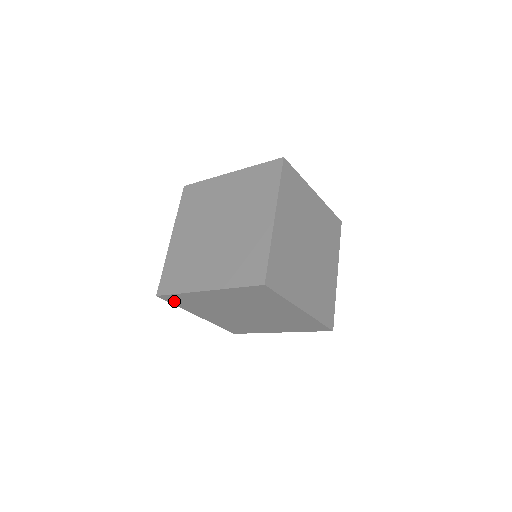
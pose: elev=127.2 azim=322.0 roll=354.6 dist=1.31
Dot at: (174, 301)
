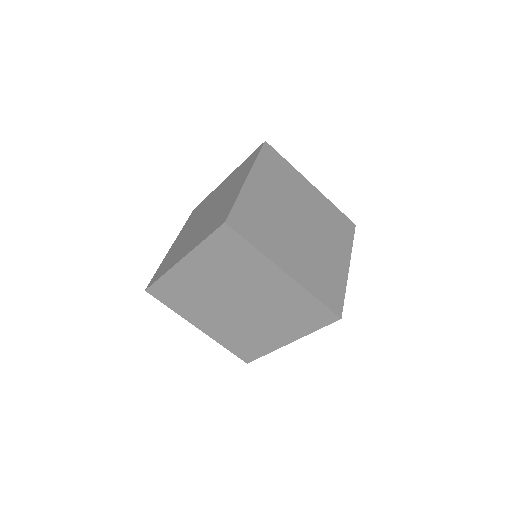
Dot at: (164, 297)
